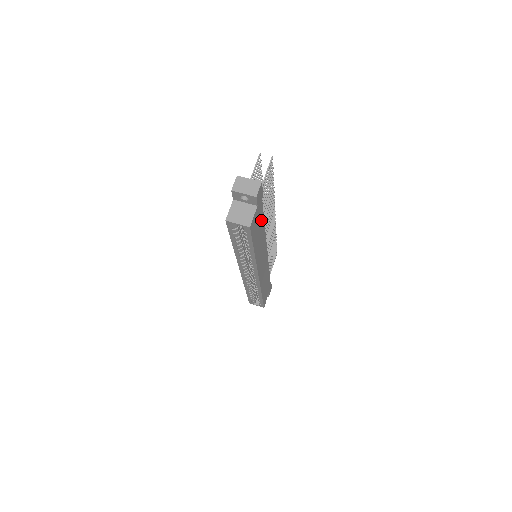
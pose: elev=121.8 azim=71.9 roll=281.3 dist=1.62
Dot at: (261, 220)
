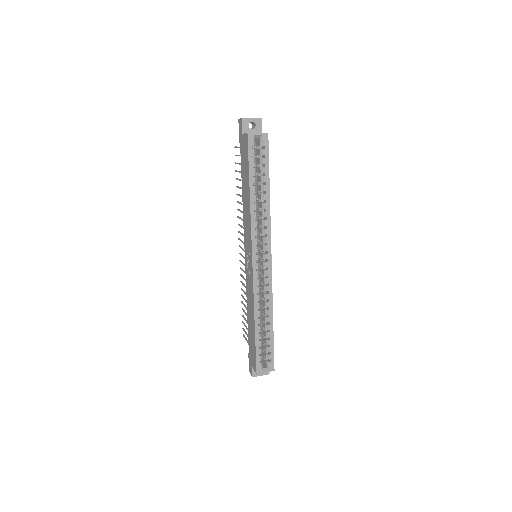
Dot at: occluded
